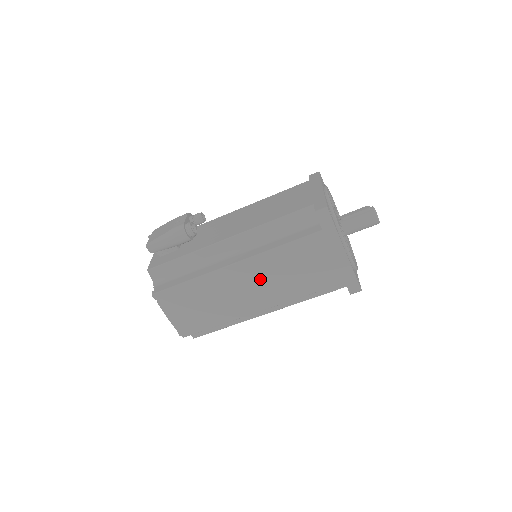
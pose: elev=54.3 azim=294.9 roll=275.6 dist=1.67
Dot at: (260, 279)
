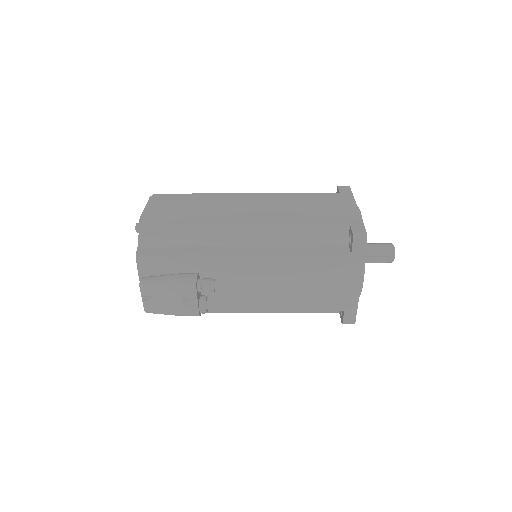
Dot at: occluded
